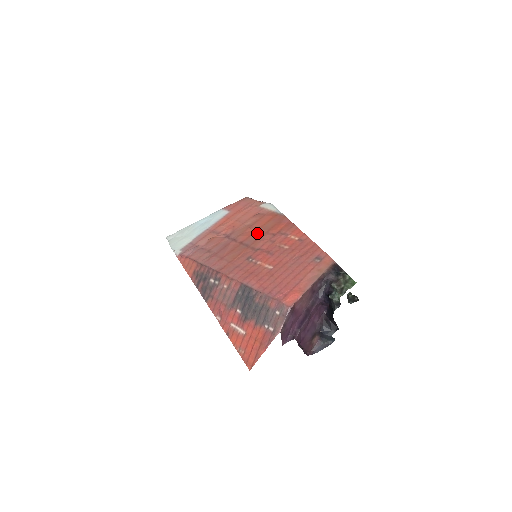
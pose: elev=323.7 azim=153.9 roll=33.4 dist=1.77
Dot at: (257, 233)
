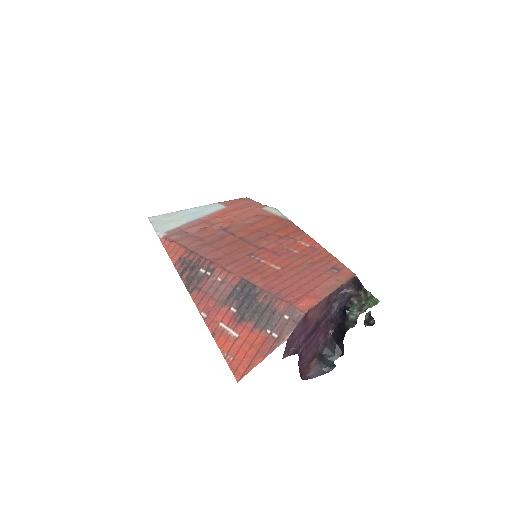
Dot at: (260, 232)
